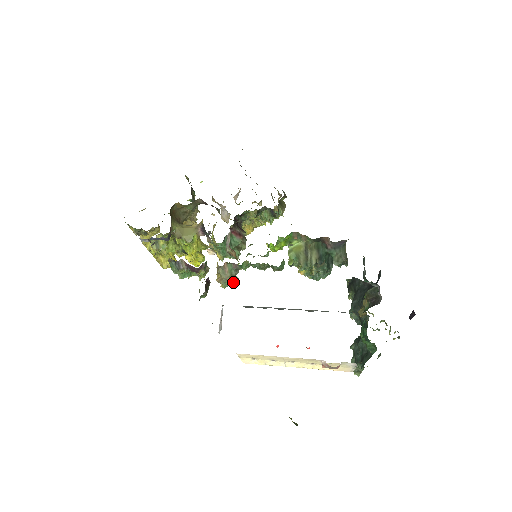
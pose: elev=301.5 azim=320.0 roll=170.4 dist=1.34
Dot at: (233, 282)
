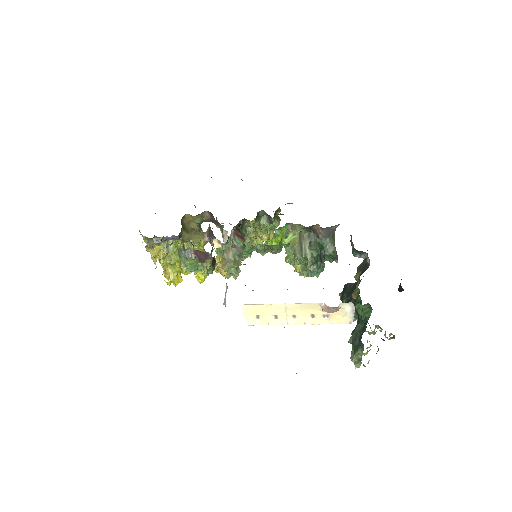
Dot at: (236, 270)
